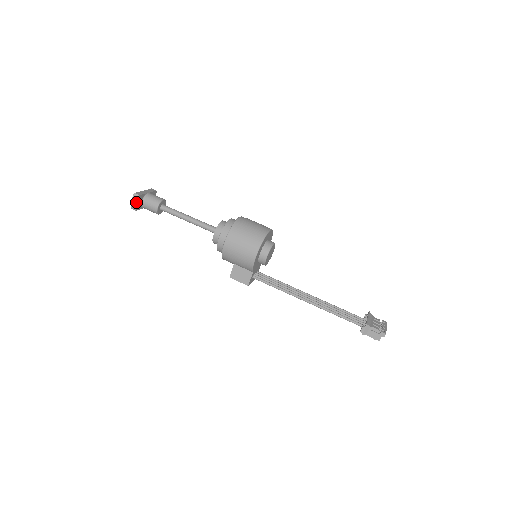
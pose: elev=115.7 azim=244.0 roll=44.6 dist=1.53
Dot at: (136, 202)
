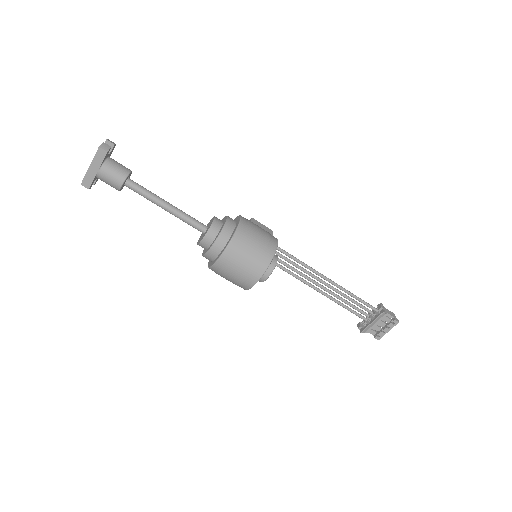
Dot at: occluded
